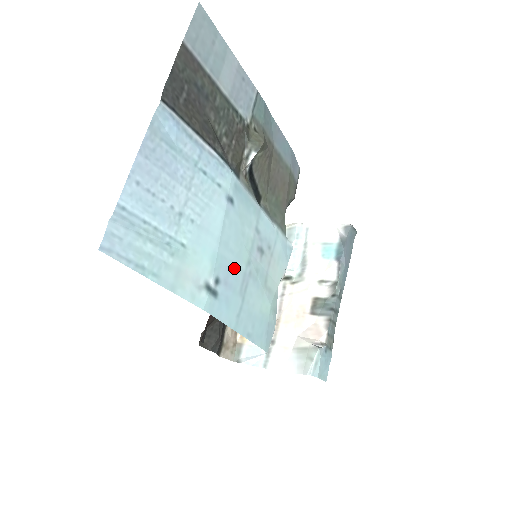
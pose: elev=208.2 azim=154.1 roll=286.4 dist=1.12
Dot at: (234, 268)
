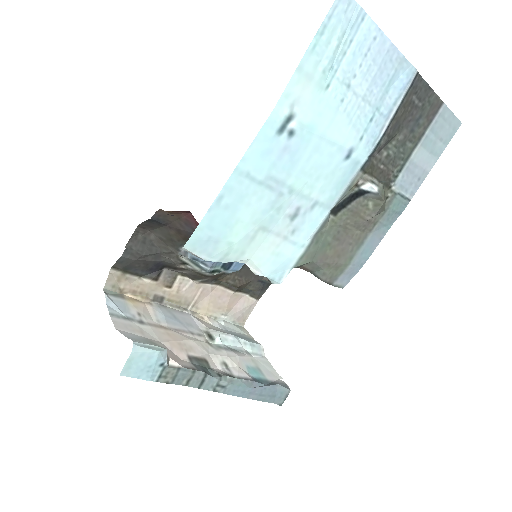
Dot at: (294, 164)
